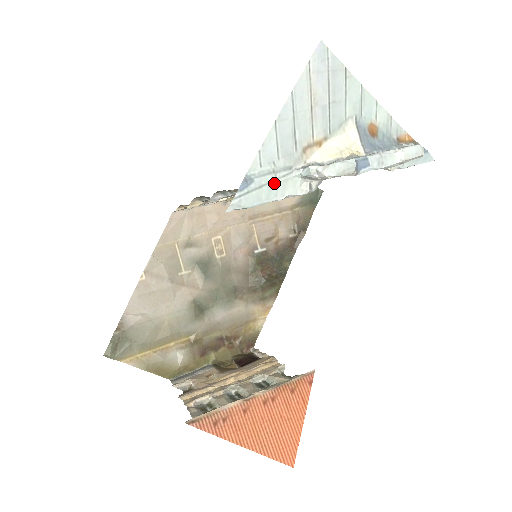
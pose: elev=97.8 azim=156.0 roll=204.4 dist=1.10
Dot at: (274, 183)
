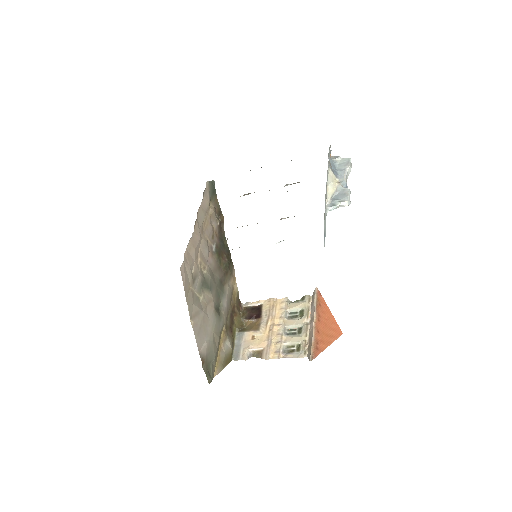
Dot at: occluded
